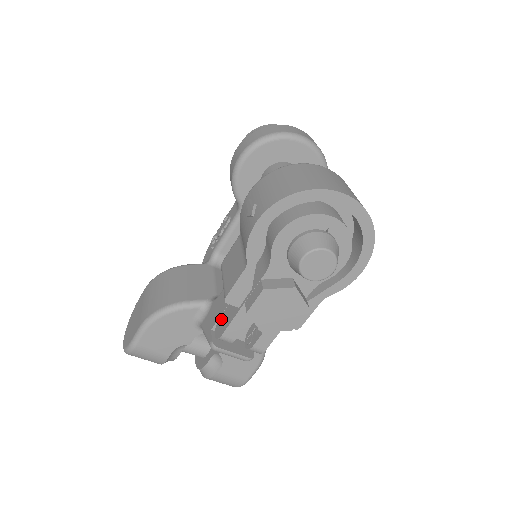
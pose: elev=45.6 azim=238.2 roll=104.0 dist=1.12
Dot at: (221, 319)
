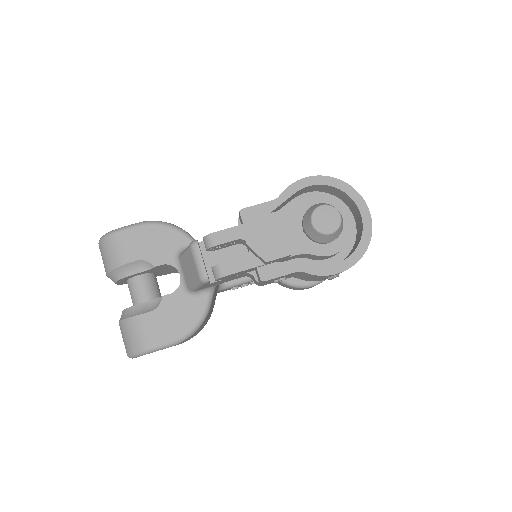
Dot at: occluded
